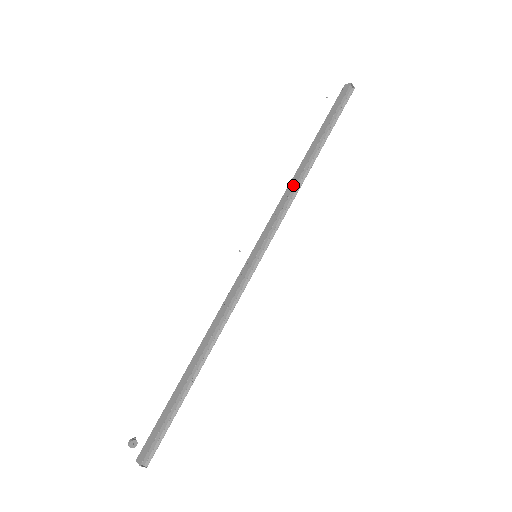
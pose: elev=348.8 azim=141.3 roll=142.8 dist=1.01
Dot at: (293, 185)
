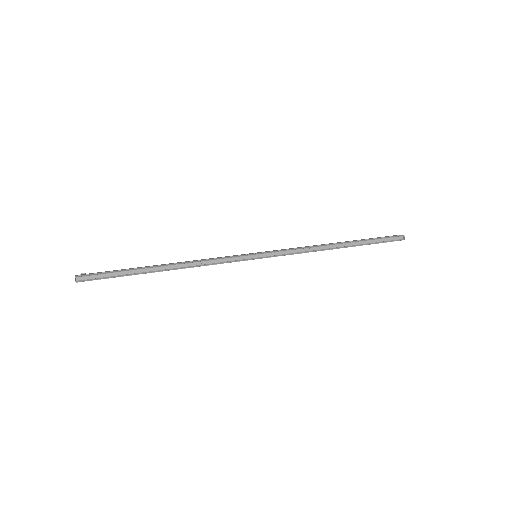
Dot at: (316, 245)
